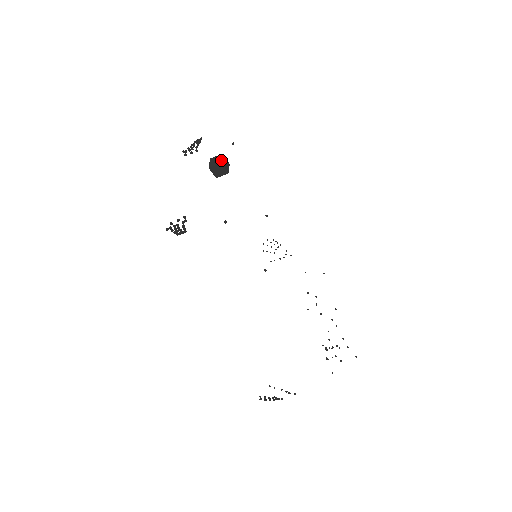
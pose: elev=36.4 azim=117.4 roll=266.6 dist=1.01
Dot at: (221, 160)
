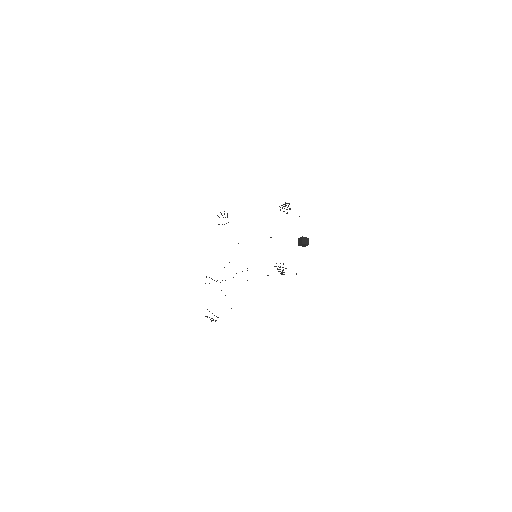
Dot at: occluded
